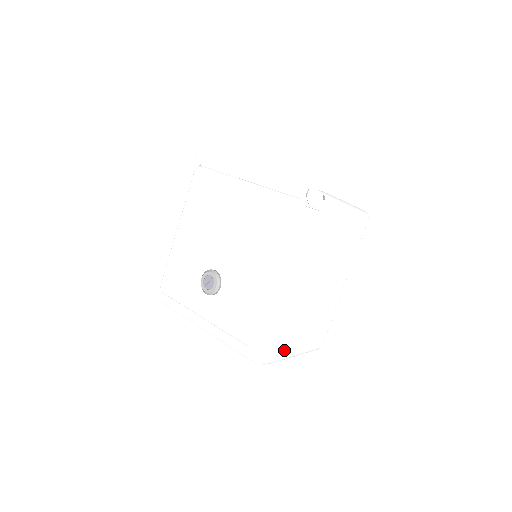
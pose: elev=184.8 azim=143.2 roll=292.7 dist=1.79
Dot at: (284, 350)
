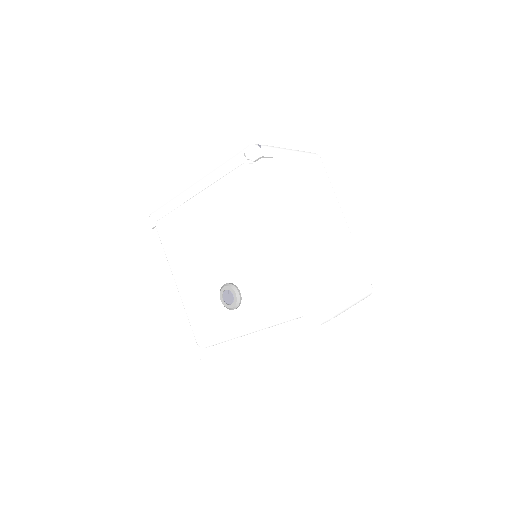
Dot at: (334, 299)
